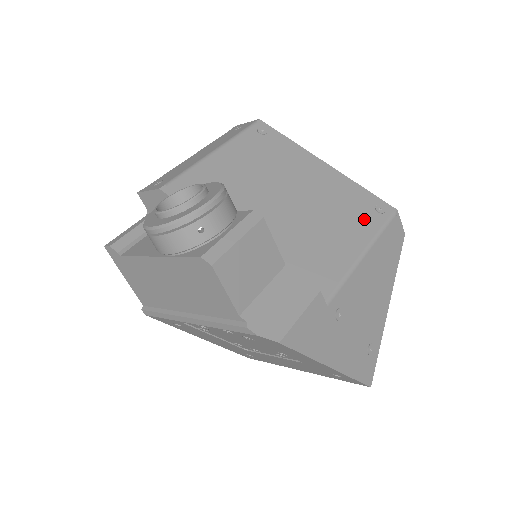
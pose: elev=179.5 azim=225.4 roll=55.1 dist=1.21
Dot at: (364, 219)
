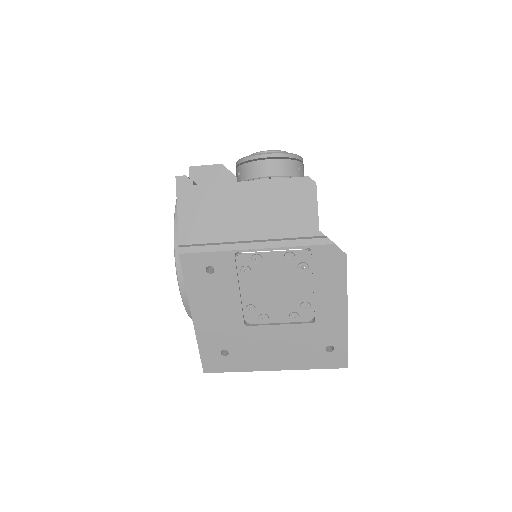
Dot at: occluded
